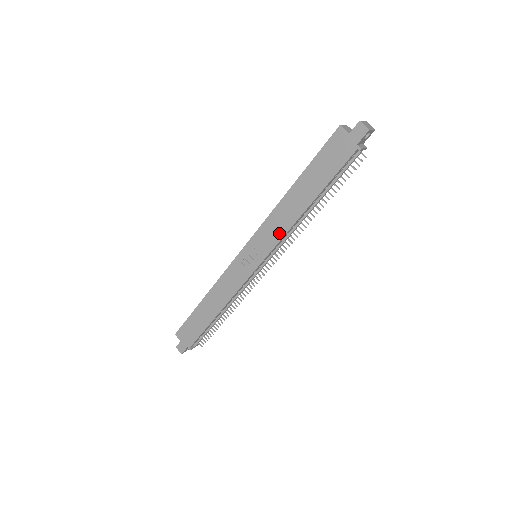
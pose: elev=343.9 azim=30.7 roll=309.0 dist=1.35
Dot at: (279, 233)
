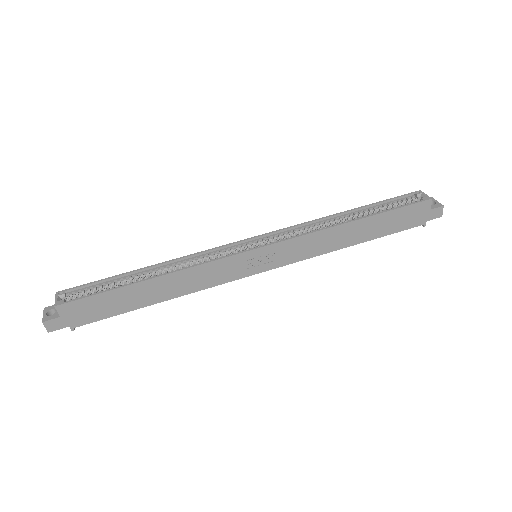
Dot at: (309, 253)
